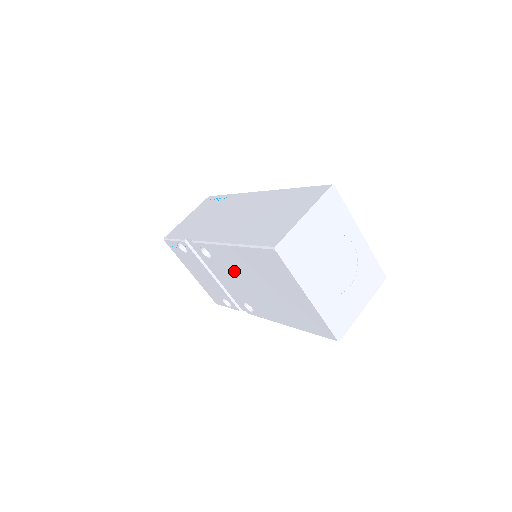
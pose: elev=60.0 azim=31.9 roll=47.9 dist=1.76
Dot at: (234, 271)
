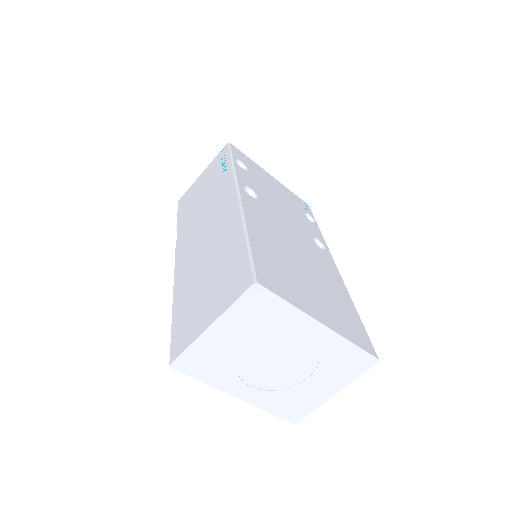
Dot at: occluded
